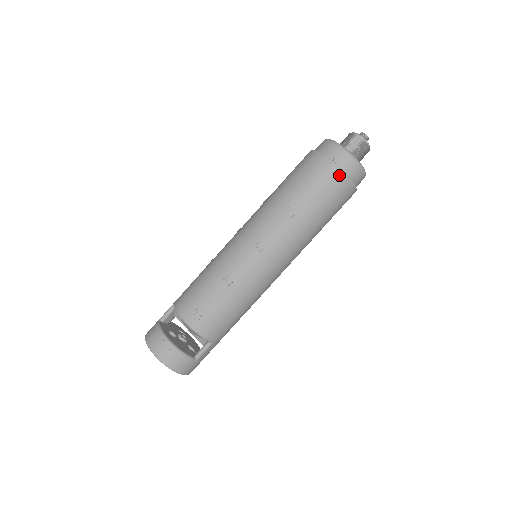
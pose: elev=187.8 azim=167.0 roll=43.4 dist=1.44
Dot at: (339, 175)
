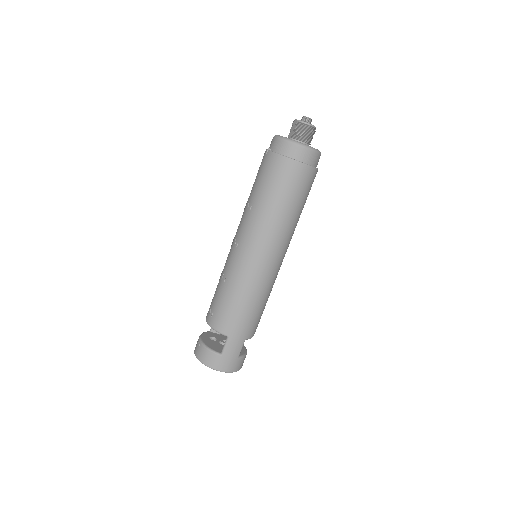
Dot at: (274, 158)
